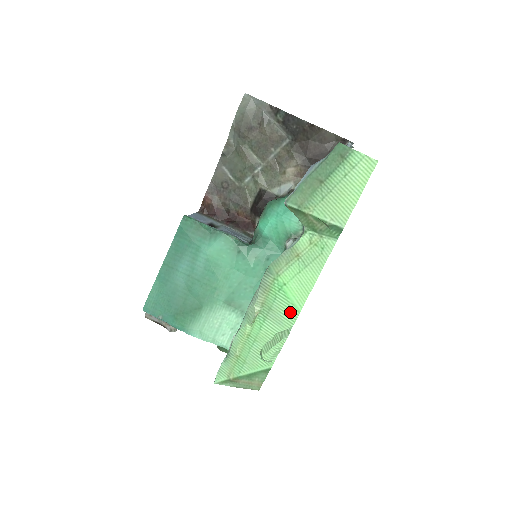
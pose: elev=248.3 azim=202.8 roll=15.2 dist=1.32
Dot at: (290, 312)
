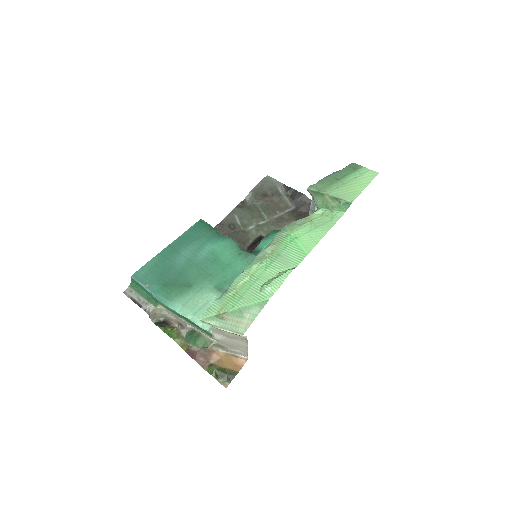
Dot at: (298, 256)
